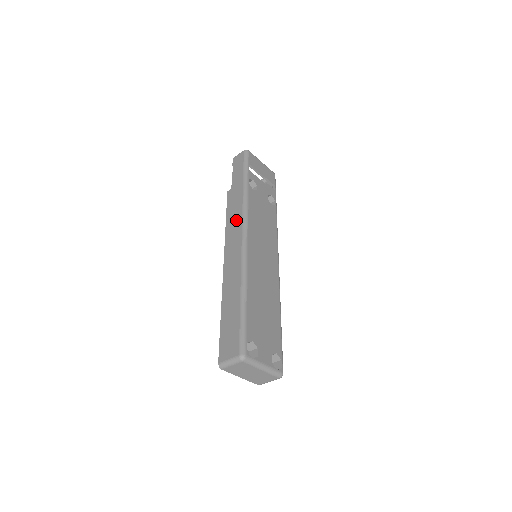
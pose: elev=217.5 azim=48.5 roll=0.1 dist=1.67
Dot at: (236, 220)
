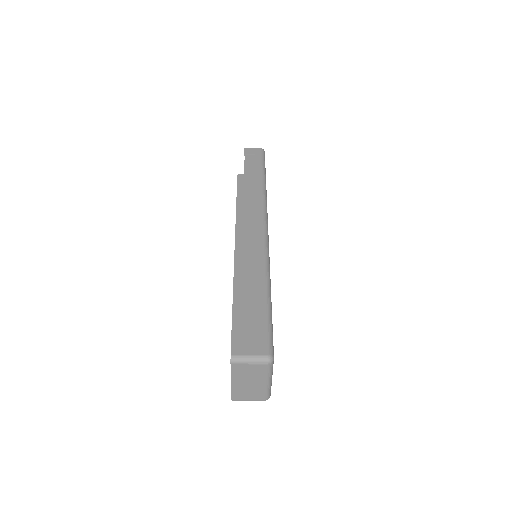
Dot at: (254, 208)
